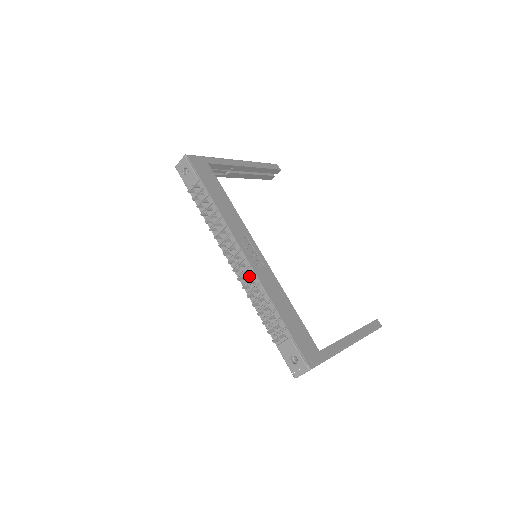
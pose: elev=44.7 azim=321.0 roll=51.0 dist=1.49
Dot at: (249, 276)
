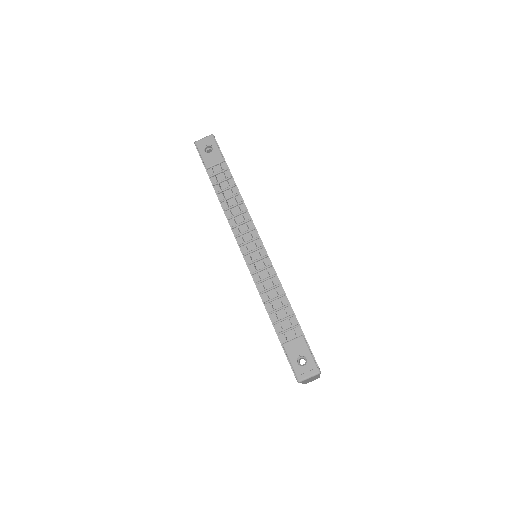
Dot at: (263, 266)
